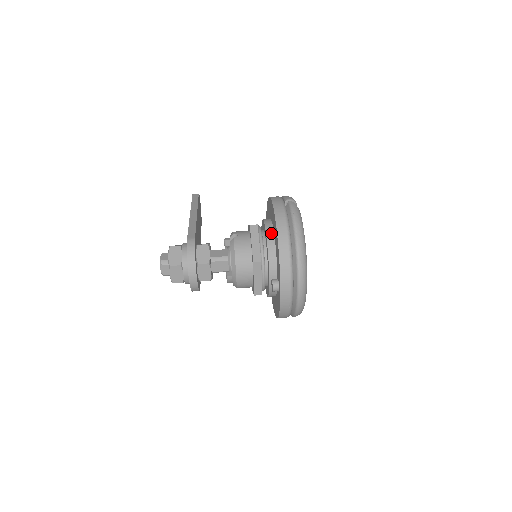
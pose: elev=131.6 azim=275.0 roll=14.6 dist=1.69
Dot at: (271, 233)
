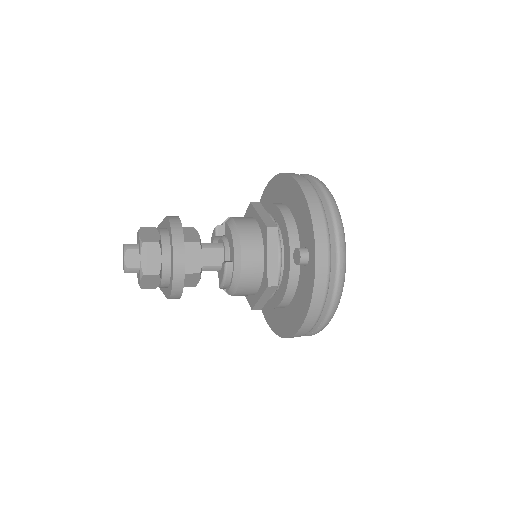
Dot at: (281, 204)
